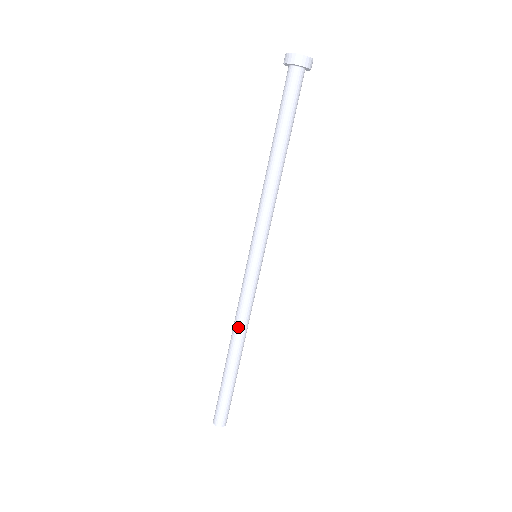
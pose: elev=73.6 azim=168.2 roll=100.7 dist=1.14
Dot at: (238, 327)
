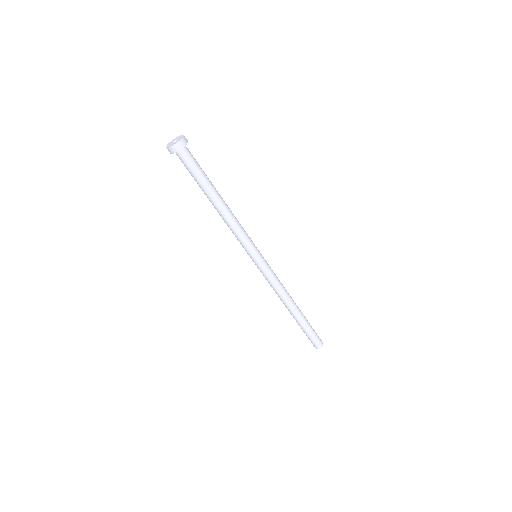
Dot at: (283, 296)
